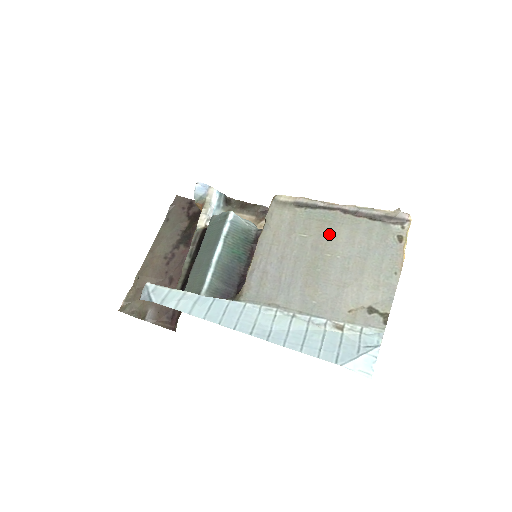
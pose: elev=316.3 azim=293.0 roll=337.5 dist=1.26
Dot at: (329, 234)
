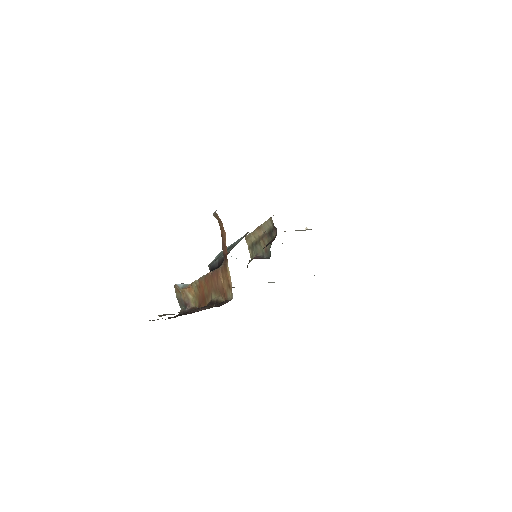
Dot at: occluded
